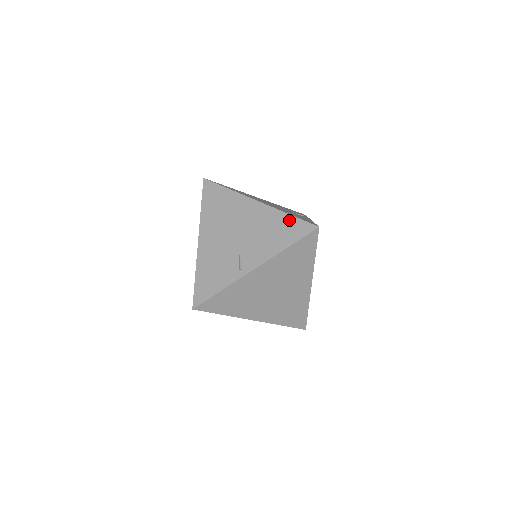
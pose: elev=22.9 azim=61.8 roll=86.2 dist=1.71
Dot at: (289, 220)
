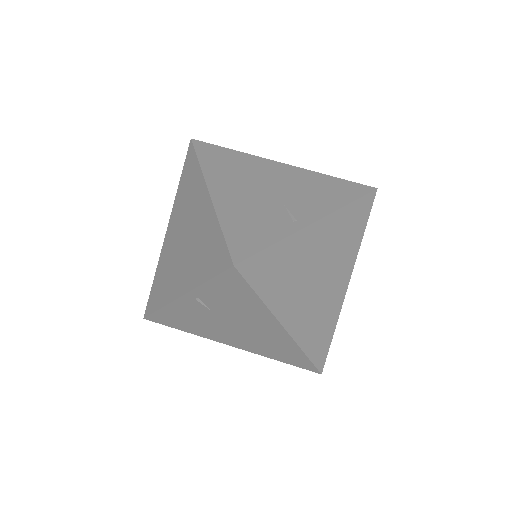
Dot at: (336, 181)
